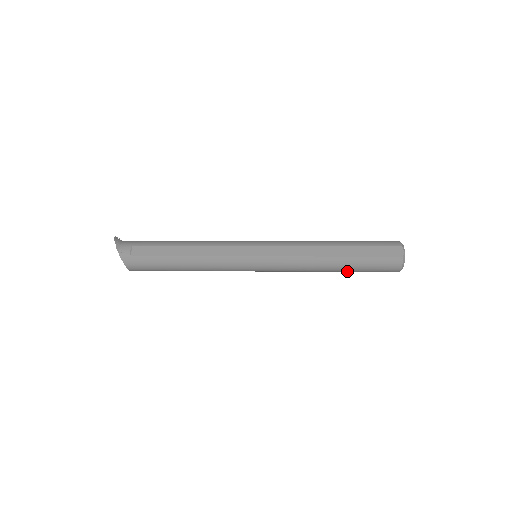
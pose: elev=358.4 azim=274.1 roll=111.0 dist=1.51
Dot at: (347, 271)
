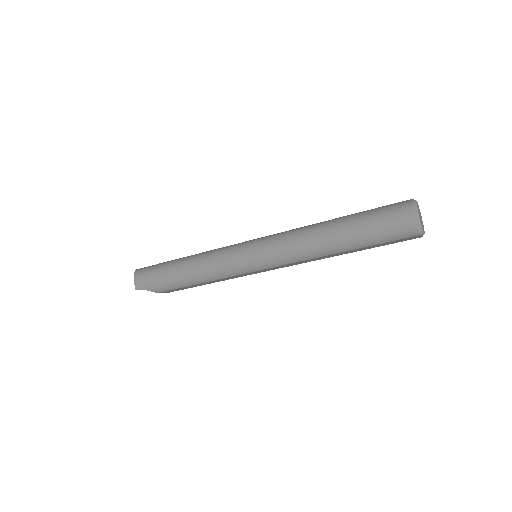
Dot at: (348, 231)
